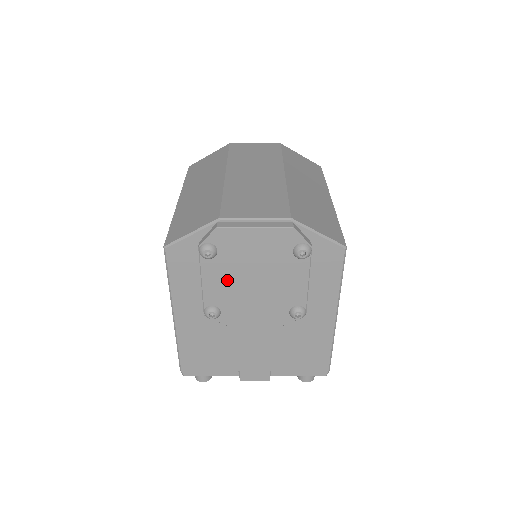
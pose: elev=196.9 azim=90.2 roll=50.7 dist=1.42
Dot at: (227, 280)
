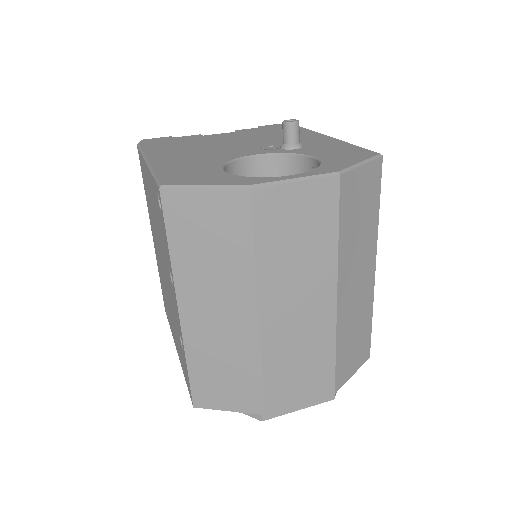
Dot at: occluded
